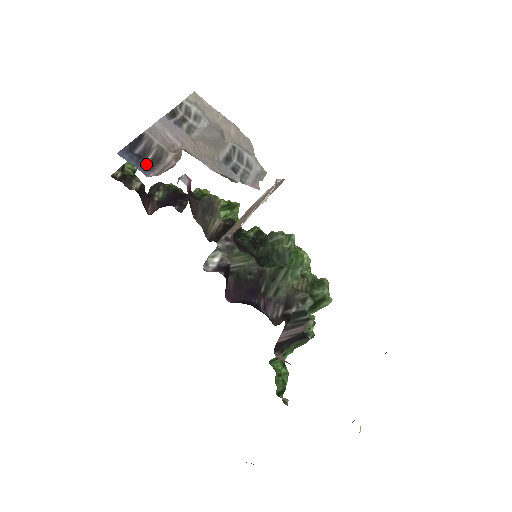
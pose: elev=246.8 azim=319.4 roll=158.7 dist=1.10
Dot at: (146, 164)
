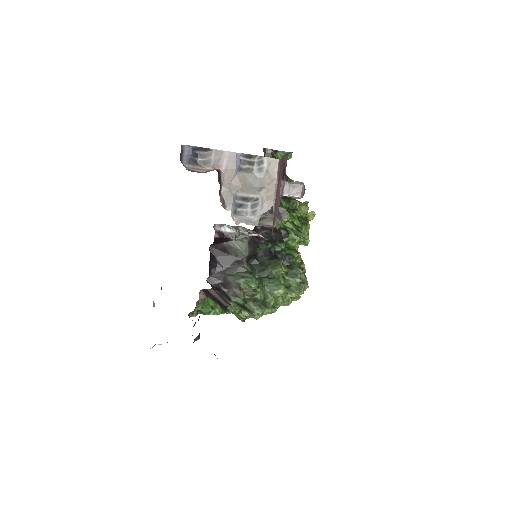
Dot at: (193, 160)
